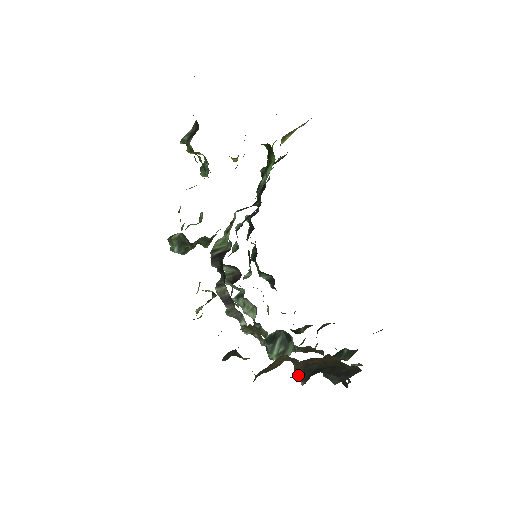
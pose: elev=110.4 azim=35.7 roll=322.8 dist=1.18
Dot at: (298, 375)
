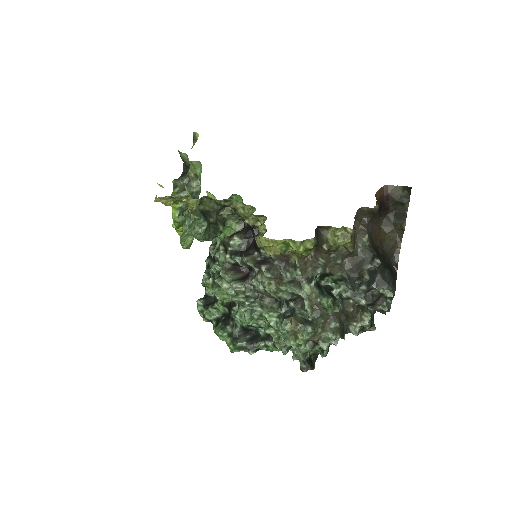
Dot at: (368, 272)
